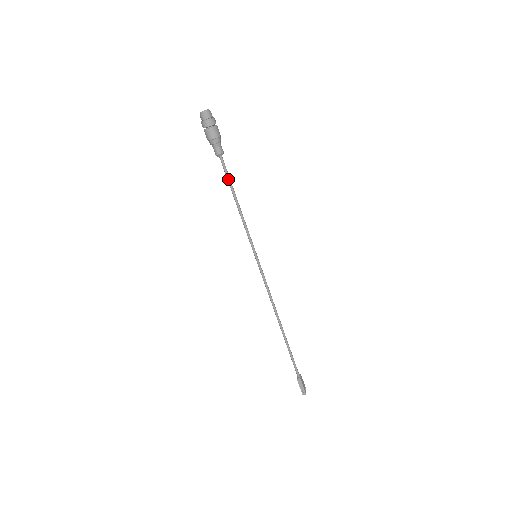
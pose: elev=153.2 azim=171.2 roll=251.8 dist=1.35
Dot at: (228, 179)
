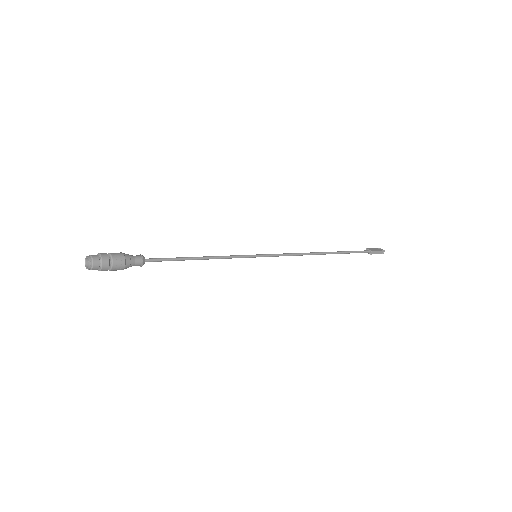
Dot at: (172, 260)
